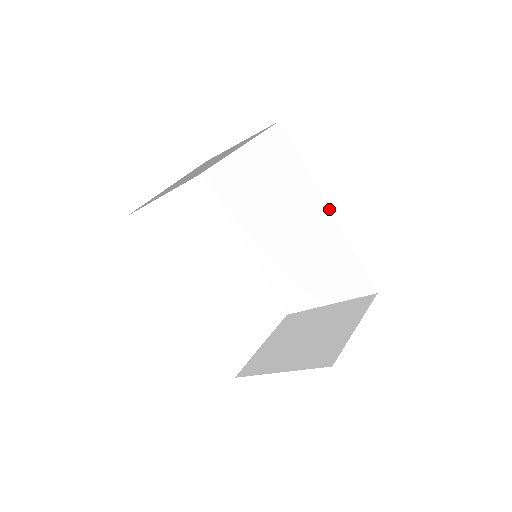
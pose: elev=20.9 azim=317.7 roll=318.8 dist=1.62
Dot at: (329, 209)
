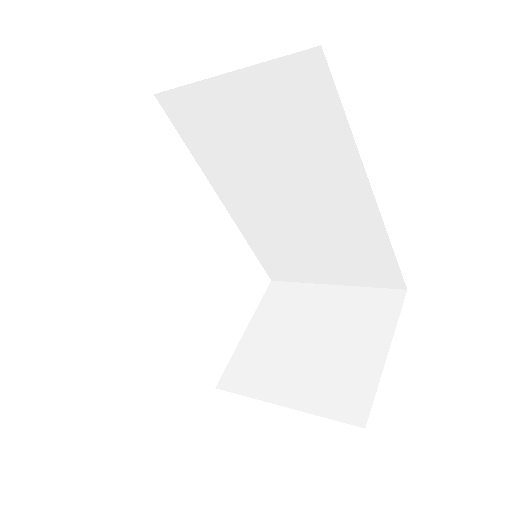
Dot at: (371, 190)
